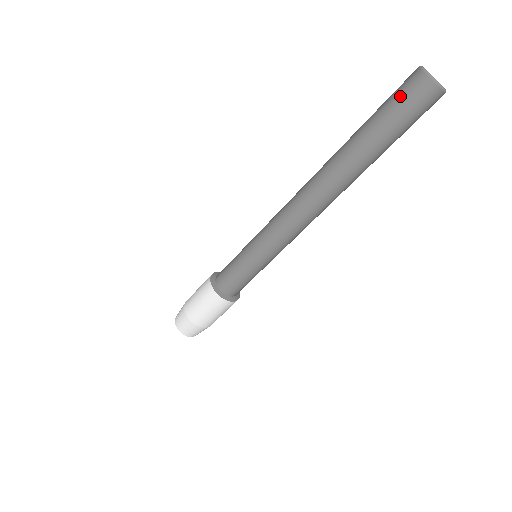
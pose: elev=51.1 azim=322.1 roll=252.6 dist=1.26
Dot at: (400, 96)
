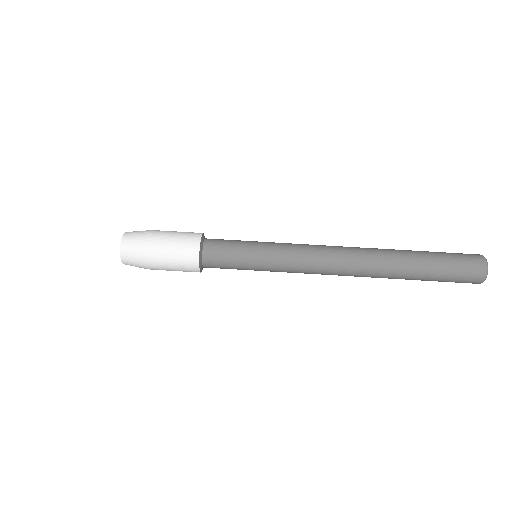
Dot at: (459, 253)
